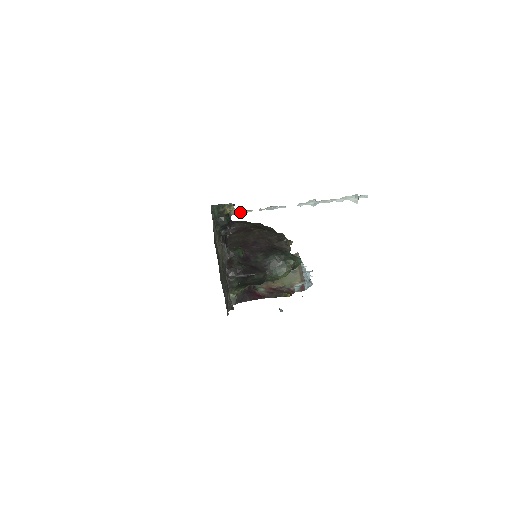
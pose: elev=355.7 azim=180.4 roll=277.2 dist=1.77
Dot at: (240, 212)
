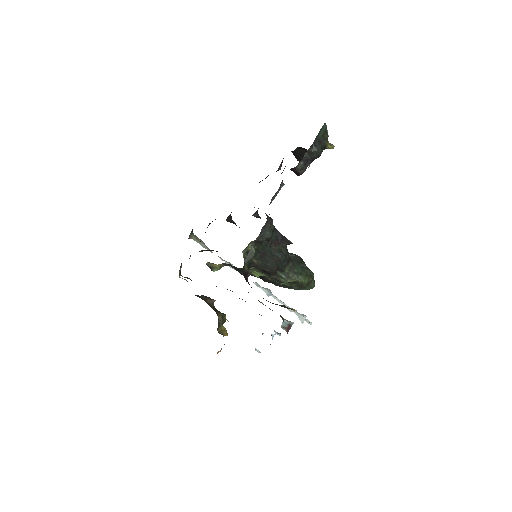
Dot at: (200, 243)
